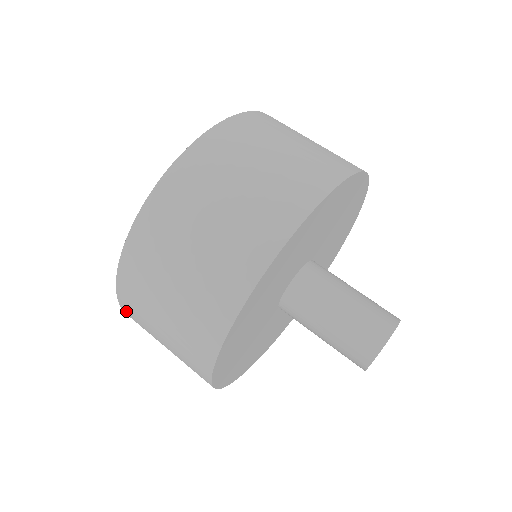
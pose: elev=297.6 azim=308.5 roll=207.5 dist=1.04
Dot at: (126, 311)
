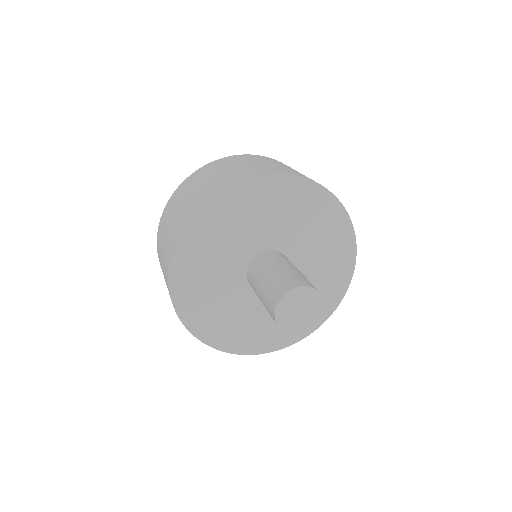
Dot at: (175, 194)
